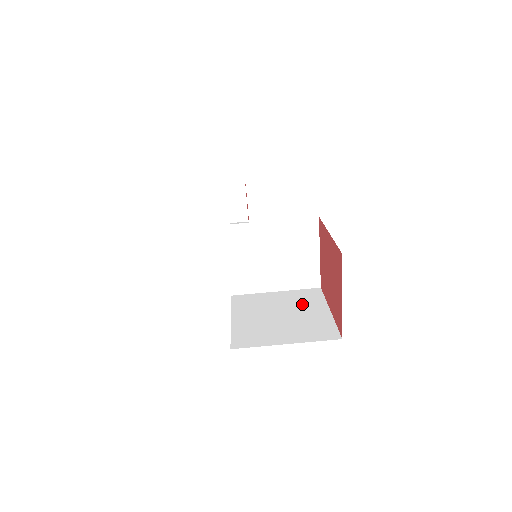
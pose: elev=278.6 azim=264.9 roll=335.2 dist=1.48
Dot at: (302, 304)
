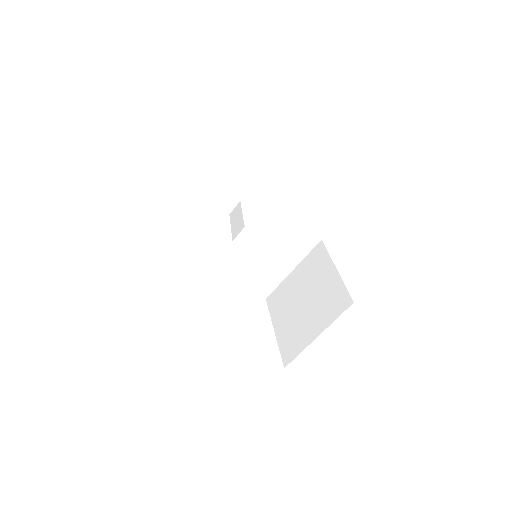
Dot at: (314, 275)
